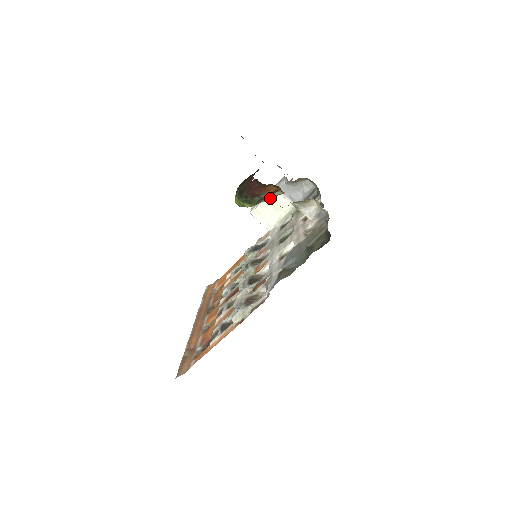
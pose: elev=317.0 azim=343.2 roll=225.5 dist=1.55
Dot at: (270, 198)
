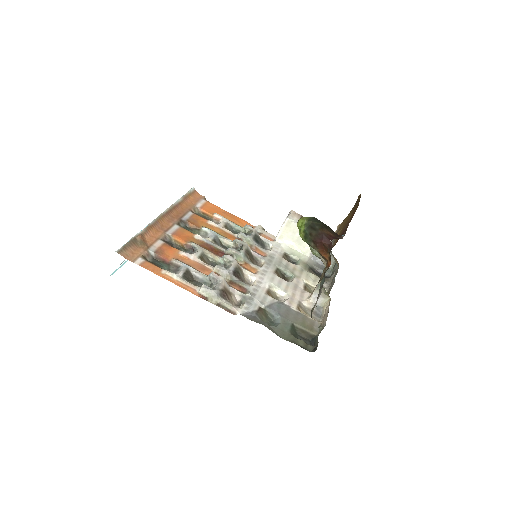
Dot at: (315, 253)
